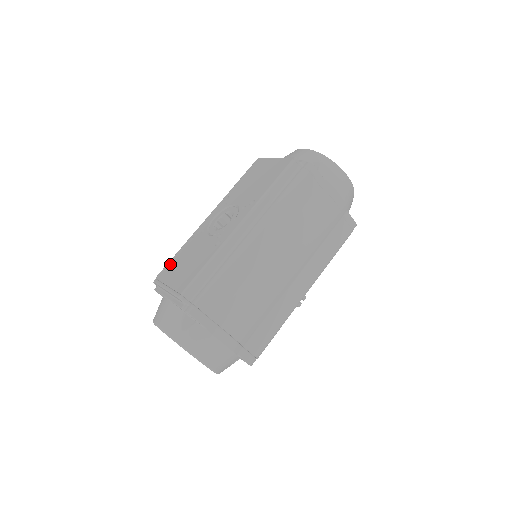
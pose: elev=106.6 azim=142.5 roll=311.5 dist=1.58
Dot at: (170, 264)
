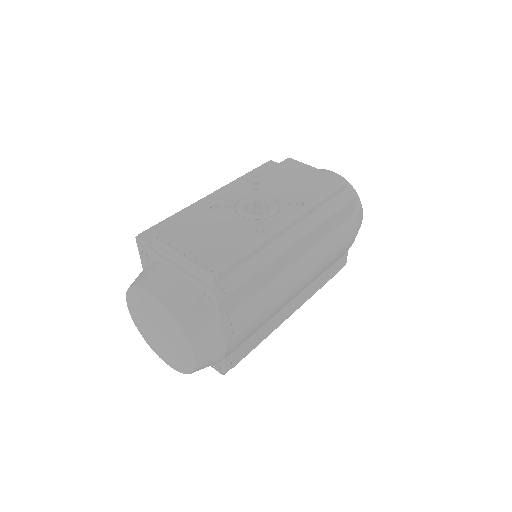
Dot at: (180, 227)
